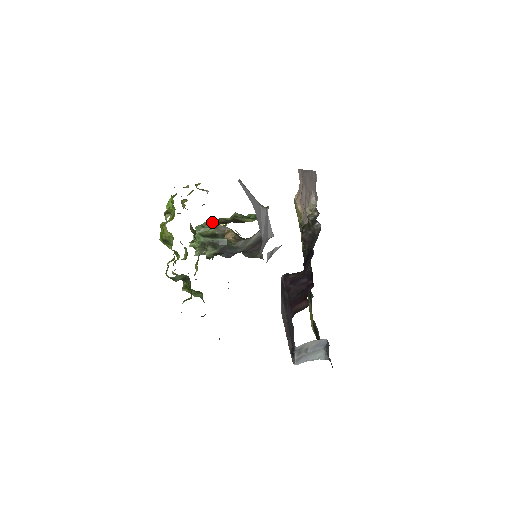
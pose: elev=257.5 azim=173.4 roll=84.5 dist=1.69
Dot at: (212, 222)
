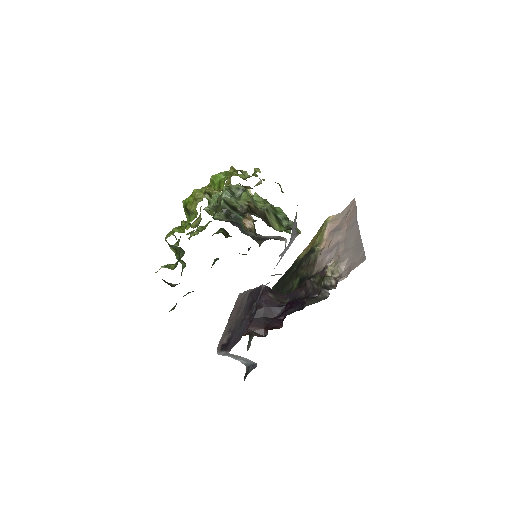
Dot at: (242, 195)
